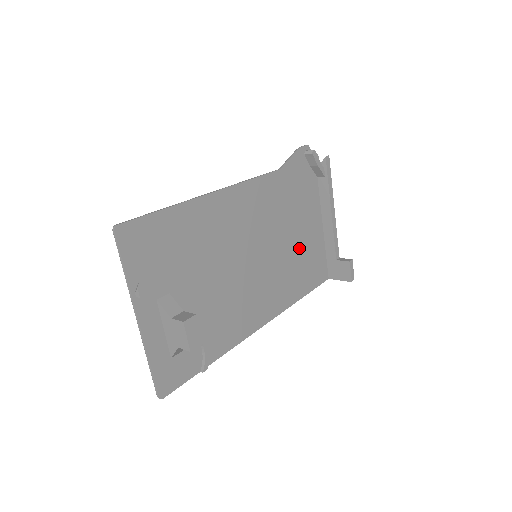
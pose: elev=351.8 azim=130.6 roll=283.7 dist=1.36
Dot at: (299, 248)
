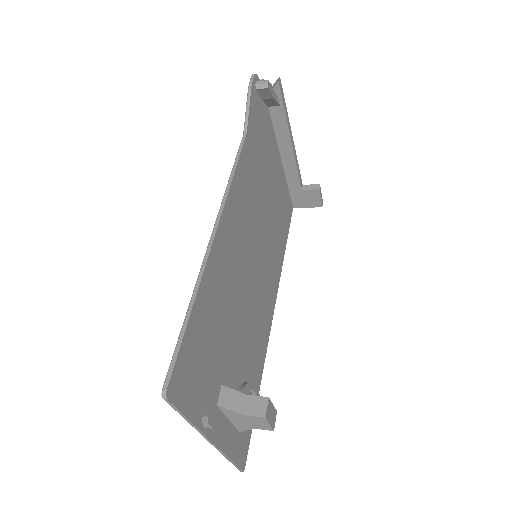
Dot at: (274, 205)
